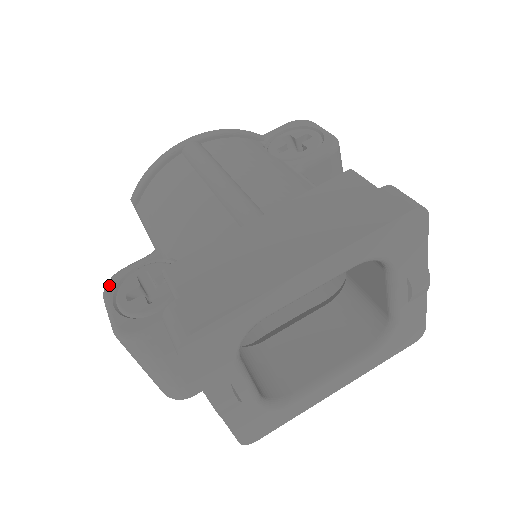
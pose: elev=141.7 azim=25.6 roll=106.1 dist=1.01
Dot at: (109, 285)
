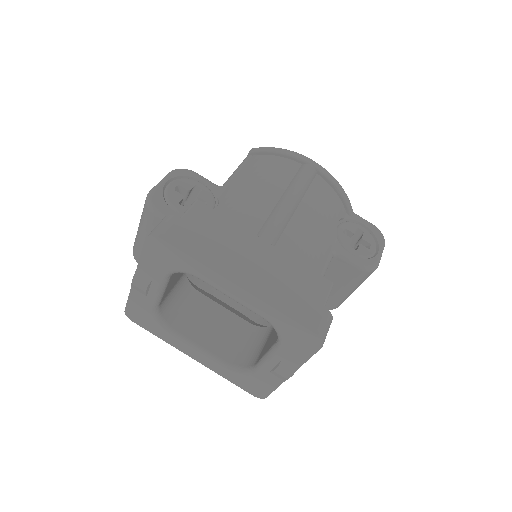
Dot at: (180, 171)
